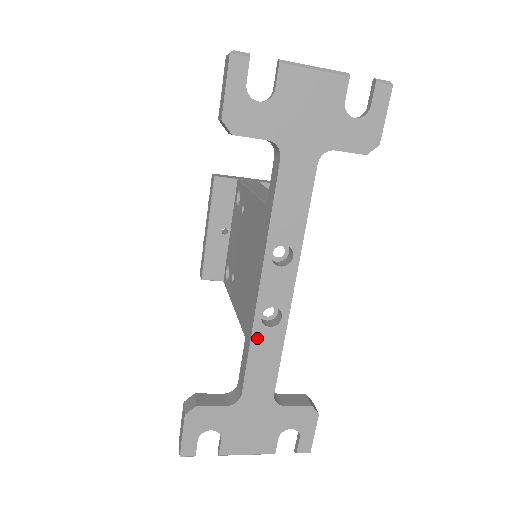
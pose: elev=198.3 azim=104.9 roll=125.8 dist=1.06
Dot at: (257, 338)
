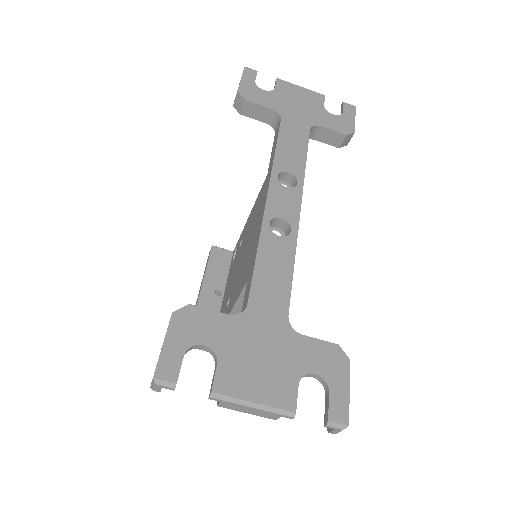
Dot at: (265, 243)
